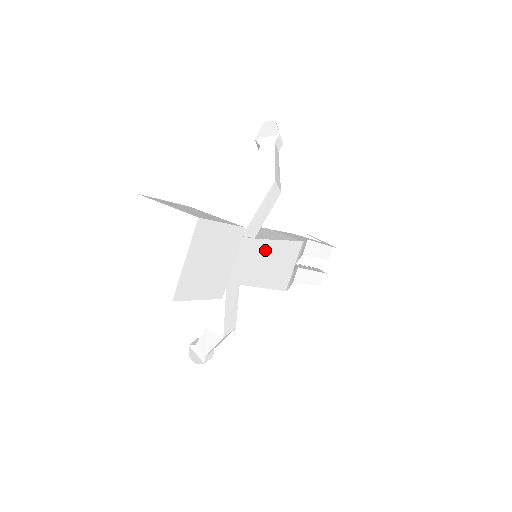
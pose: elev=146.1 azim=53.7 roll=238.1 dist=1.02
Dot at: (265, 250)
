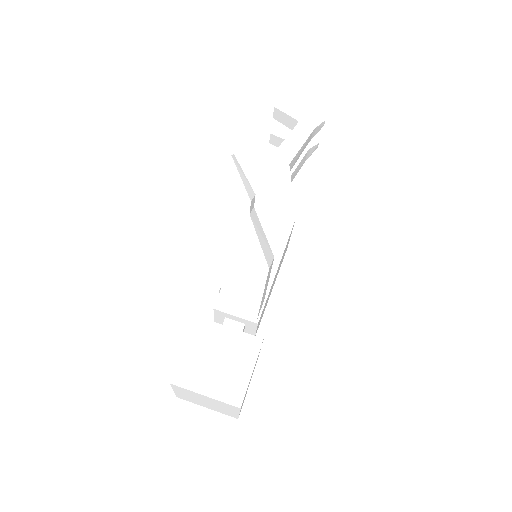
Dot at: occluded
